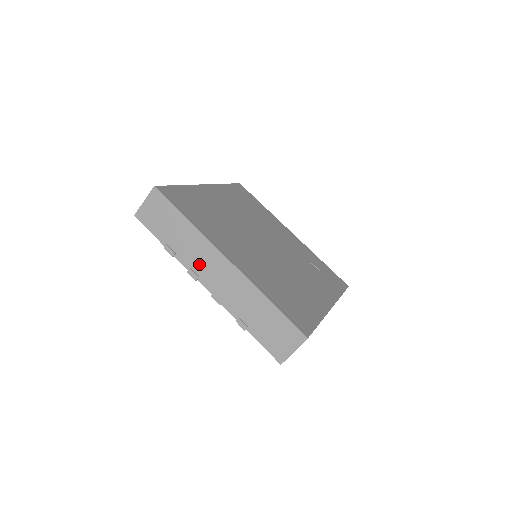
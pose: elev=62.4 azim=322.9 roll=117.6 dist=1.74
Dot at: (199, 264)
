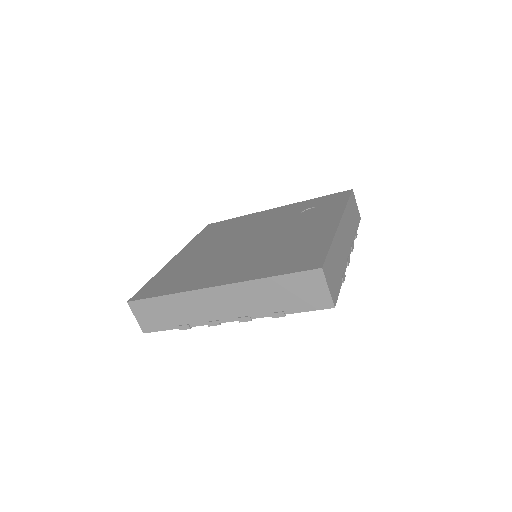
Dot at: (207, 312)
